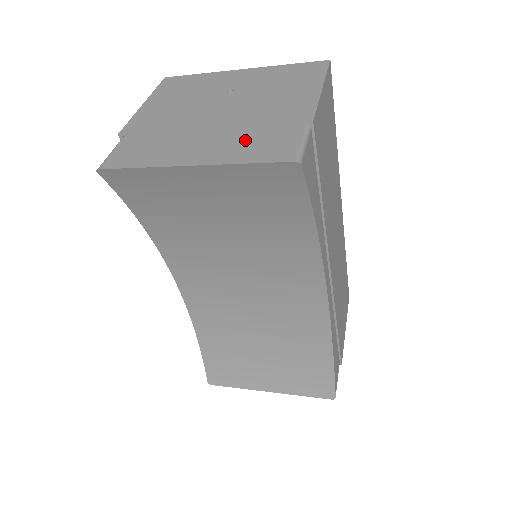
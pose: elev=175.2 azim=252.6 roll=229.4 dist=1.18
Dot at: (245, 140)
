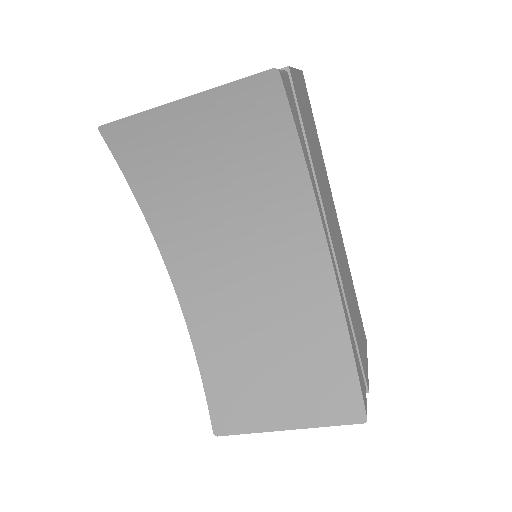
Dot at: occluded
